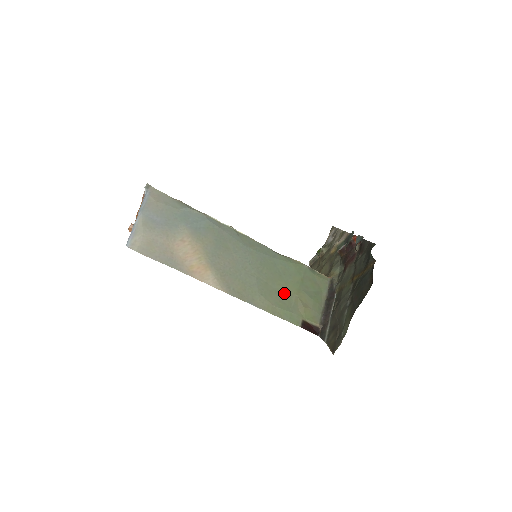
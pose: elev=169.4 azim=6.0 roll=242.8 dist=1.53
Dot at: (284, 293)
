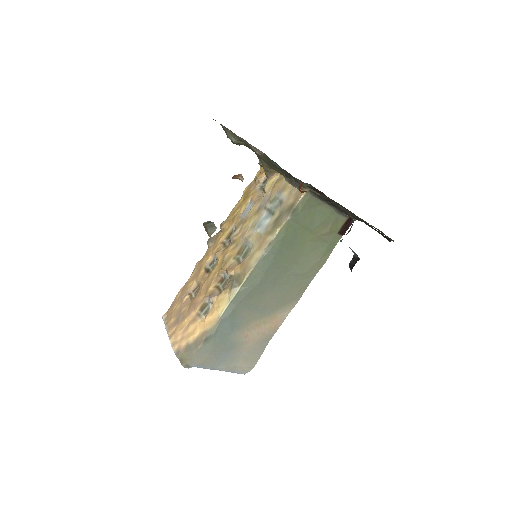
Dot at: (310, 248)
